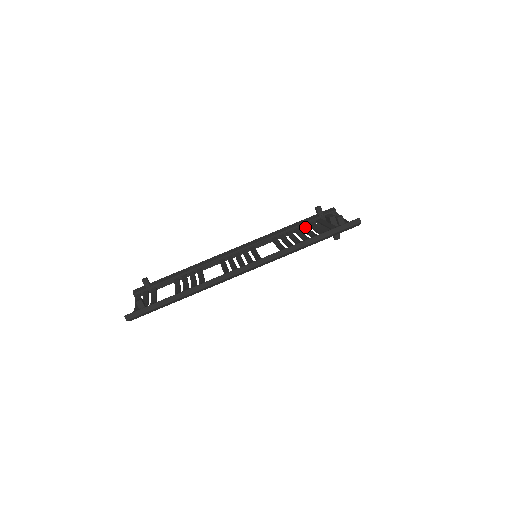
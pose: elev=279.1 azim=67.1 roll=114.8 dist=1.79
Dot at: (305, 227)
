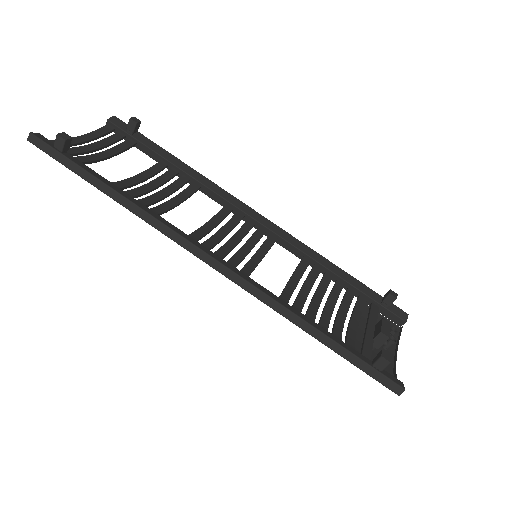
Dot at: (351, 294)
